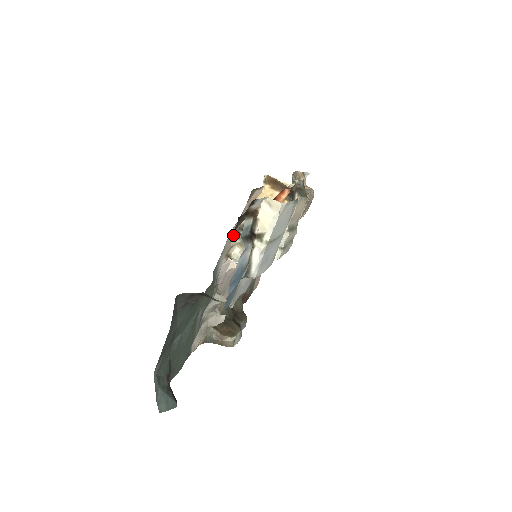
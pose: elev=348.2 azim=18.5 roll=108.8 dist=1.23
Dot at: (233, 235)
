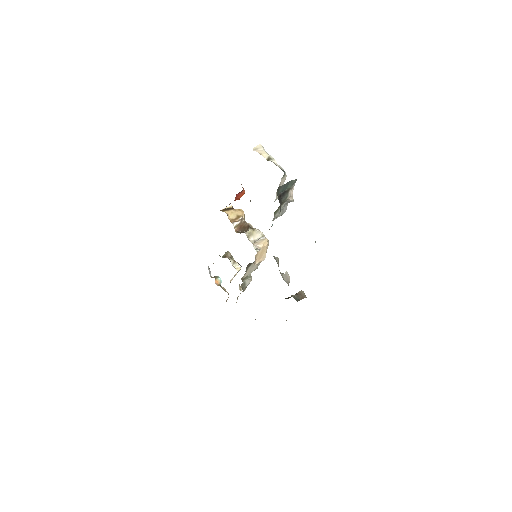
Dot at: occluded
